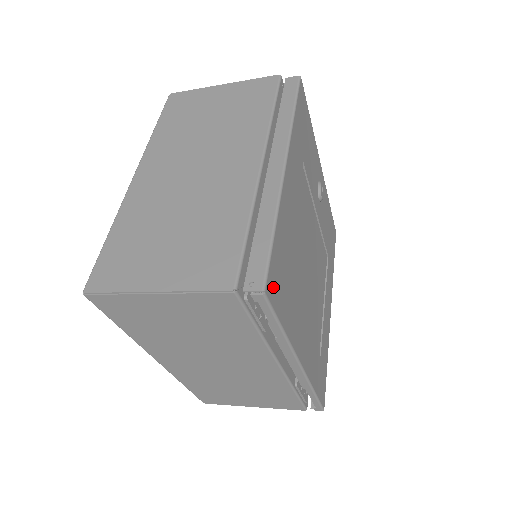
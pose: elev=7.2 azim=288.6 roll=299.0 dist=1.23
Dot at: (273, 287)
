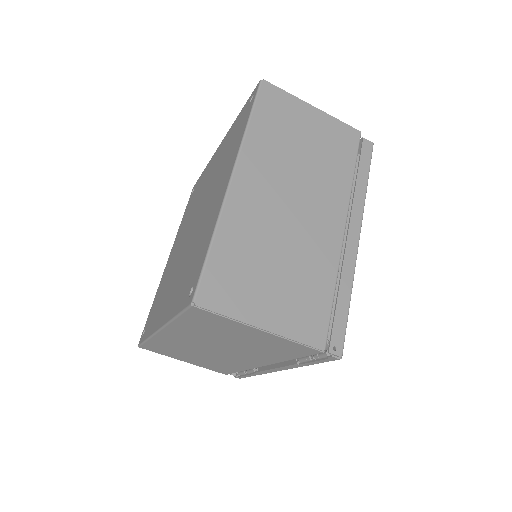
Dot at: occluded
